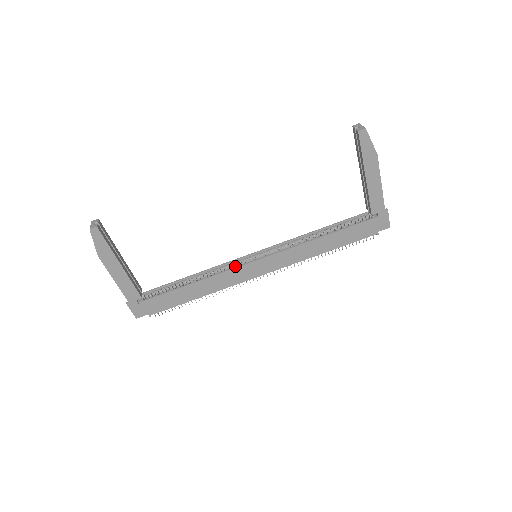
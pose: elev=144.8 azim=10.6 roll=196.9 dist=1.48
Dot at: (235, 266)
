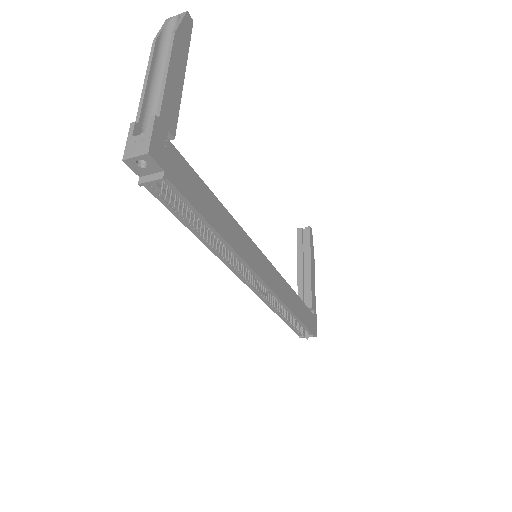
Dot at: occluded
